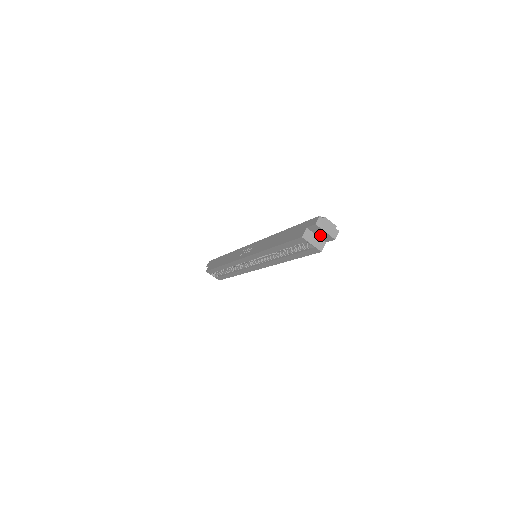
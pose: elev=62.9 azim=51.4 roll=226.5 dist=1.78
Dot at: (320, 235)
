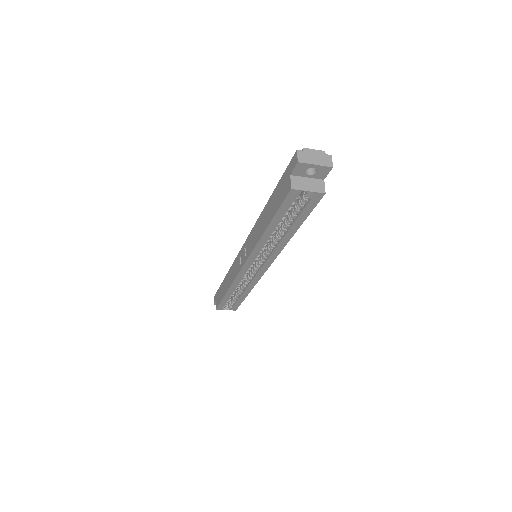
Dot at: (312, 174)
